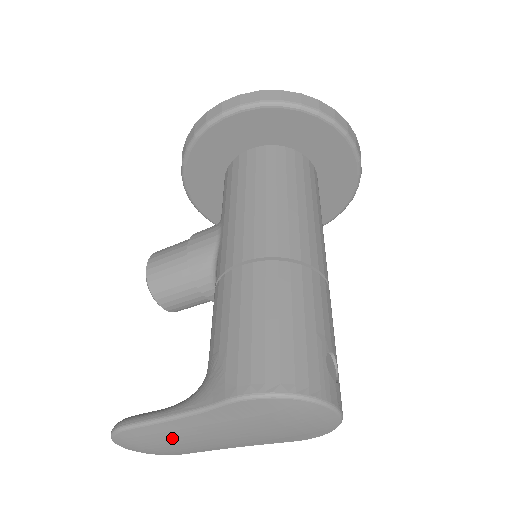
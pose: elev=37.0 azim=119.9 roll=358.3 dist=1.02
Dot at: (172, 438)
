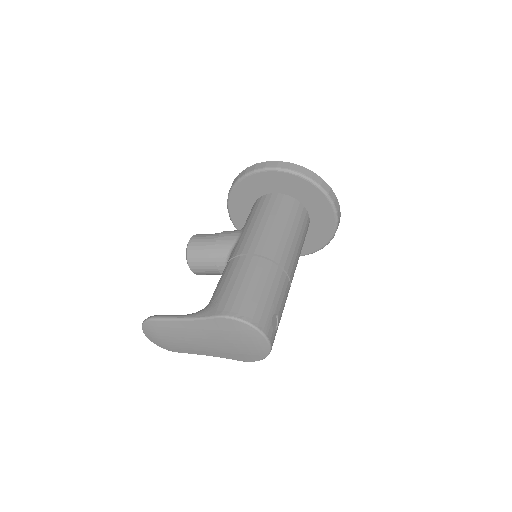
Dot at: (177, 334)
